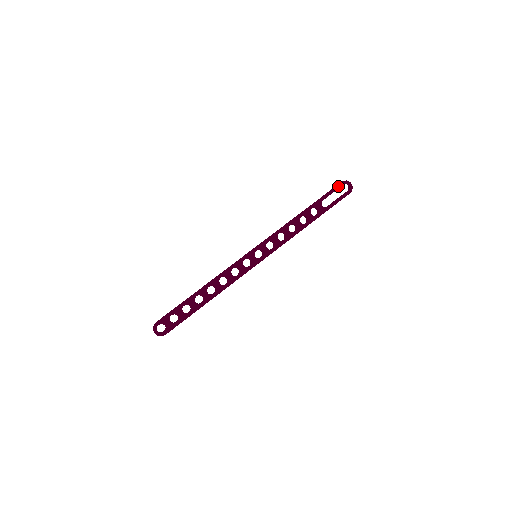
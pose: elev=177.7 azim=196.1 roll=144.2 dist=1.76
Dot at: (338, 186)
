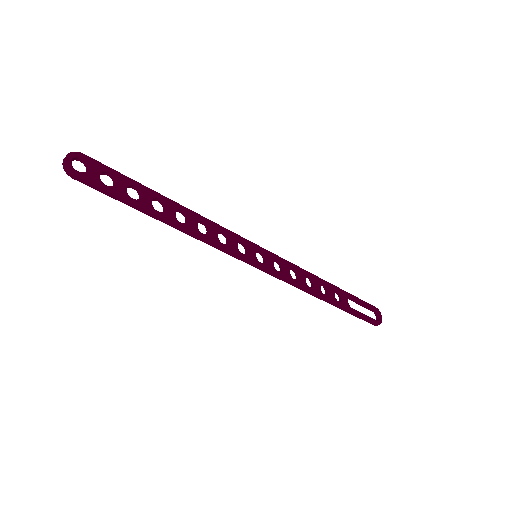
Dot at: (370, 305)
